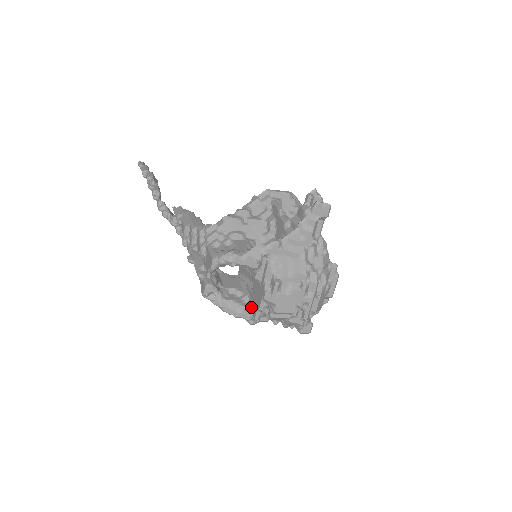
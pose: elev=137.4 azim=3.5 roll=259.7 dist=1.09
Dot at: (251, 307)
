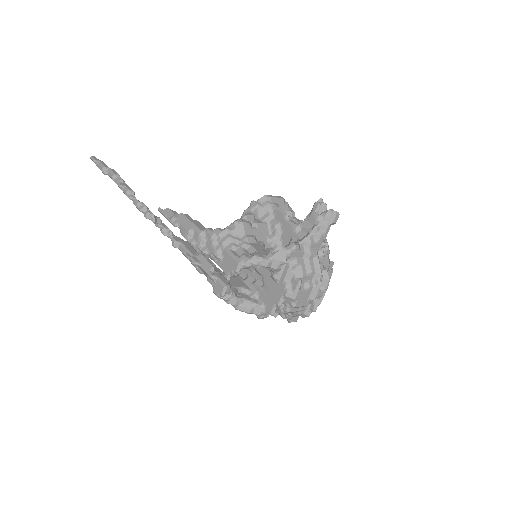
Dot at: (263, 303)
